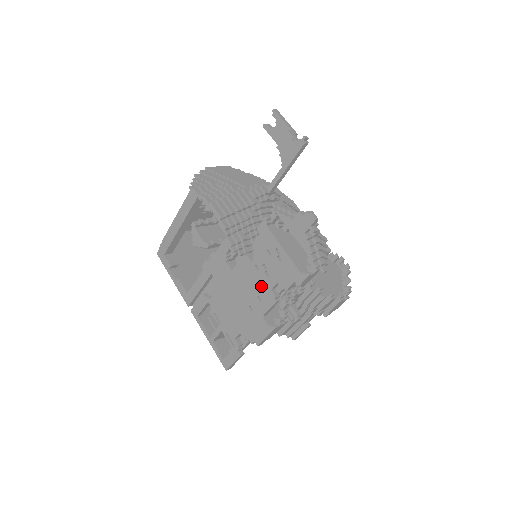
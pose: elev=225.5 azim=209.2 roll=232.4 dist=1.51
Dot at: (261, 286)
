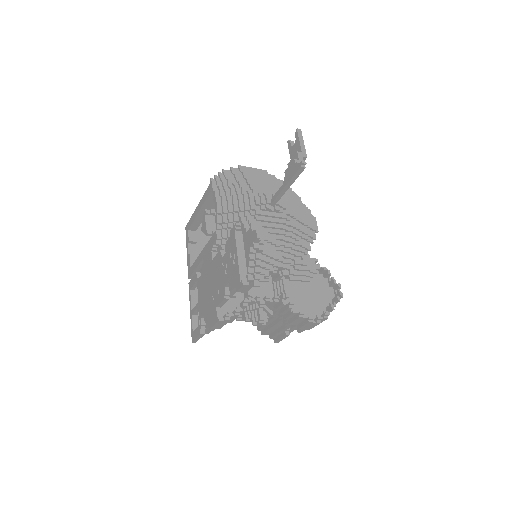
Dot at: (221, 281)
